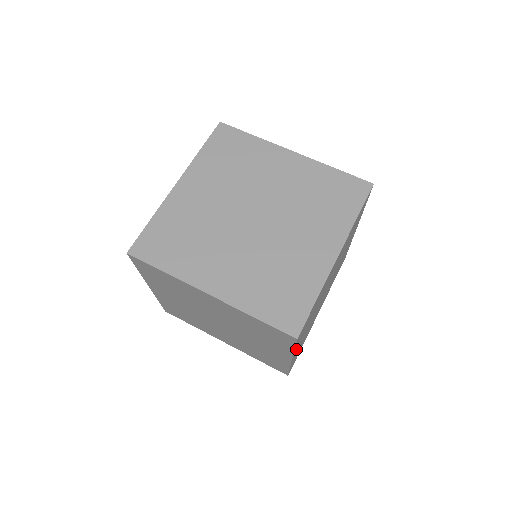
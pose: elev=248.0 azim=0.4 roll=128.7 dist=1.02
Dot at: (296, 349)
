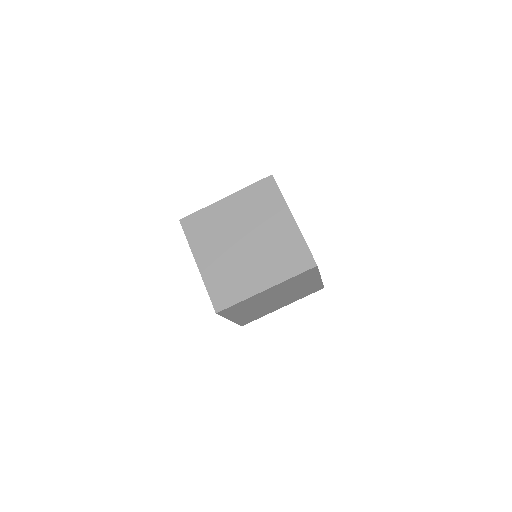
Dot at: occluded
